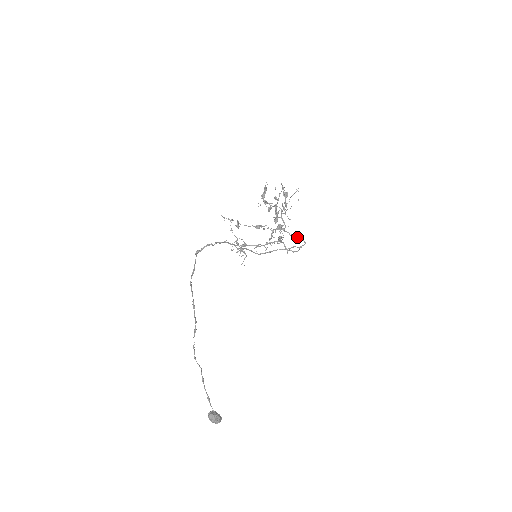
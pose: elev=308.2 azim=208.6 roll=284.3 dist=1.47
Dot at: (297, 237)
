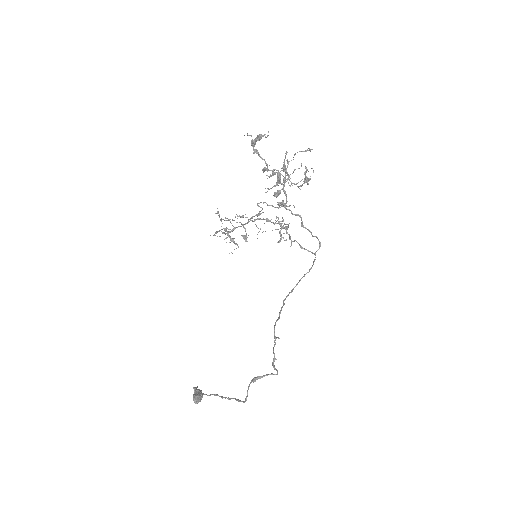
Dot at: (308, 229)
